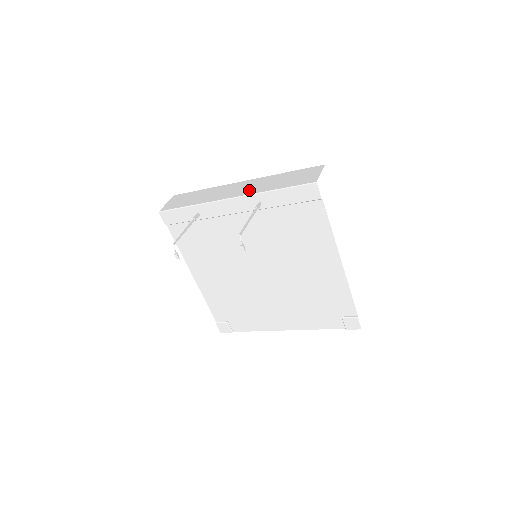
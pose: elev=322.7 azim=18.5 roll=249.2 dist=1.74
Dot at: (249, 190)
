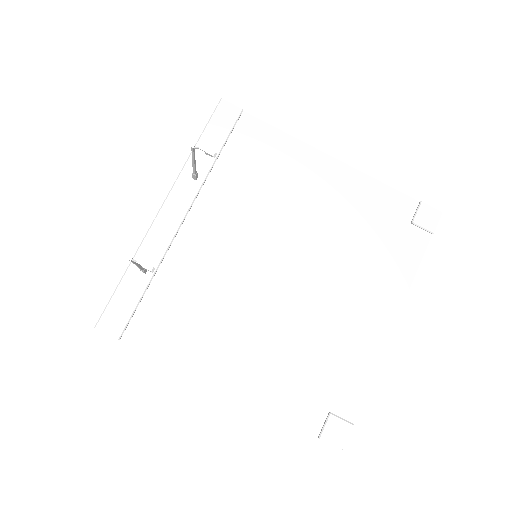
Dot at: occluded
